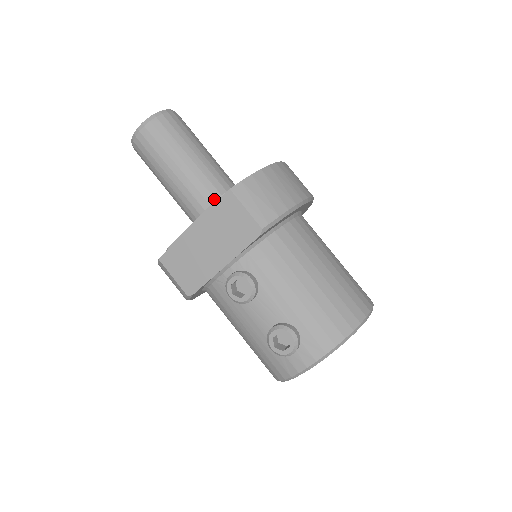
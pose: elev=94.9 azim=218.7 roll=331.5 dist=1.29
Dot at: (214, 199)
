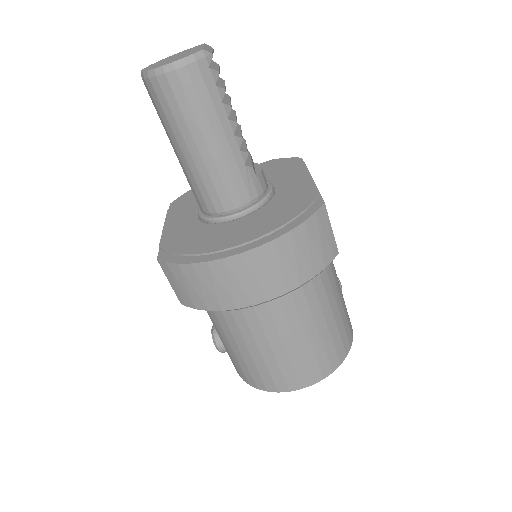
Dot at: (201, 207)
